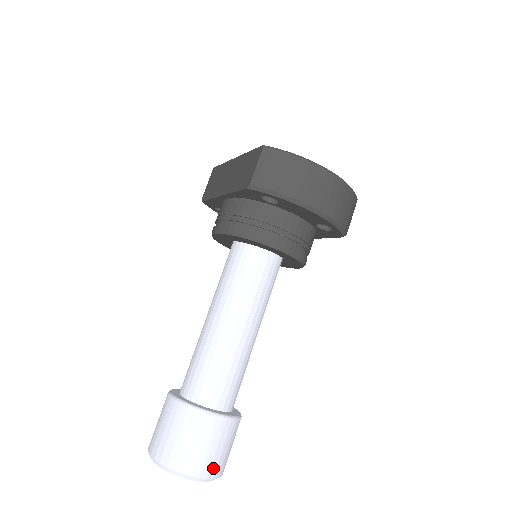
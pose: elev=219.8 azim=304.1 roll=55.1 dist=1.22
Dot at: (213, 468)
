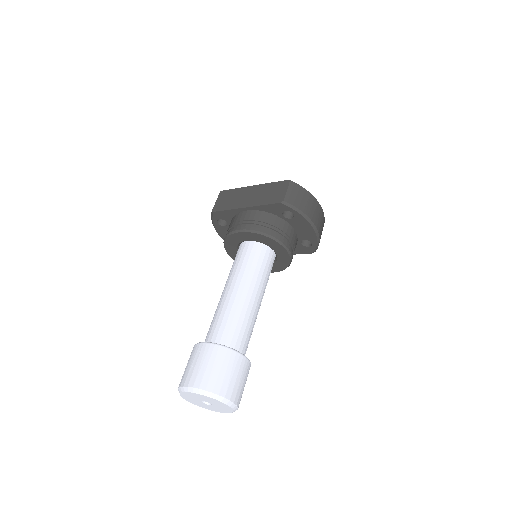
Dot at: (239, 398)
